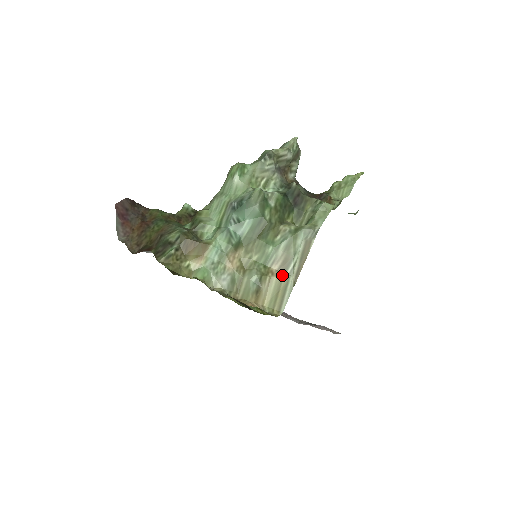
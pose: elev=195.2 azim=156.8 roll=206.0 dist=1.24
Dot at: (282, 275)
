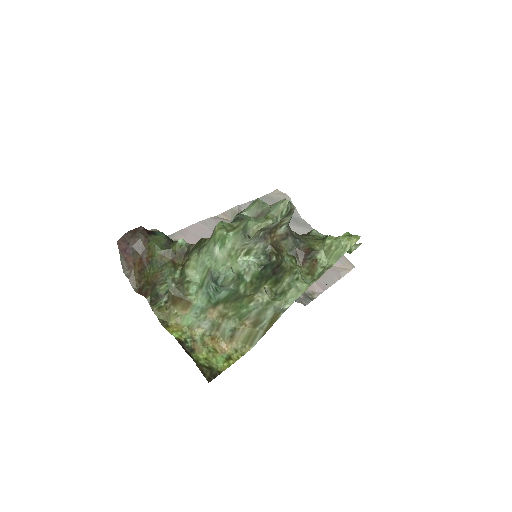
Dot at: (253, 328)
